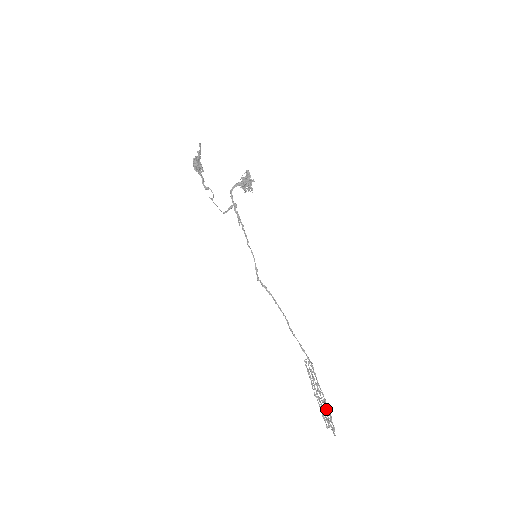
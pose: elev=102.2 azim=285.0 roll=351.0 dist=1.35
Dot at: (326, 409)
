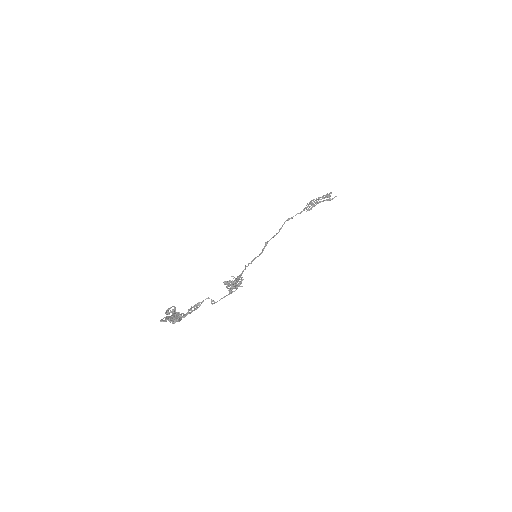
Dot at: (324, 197)
